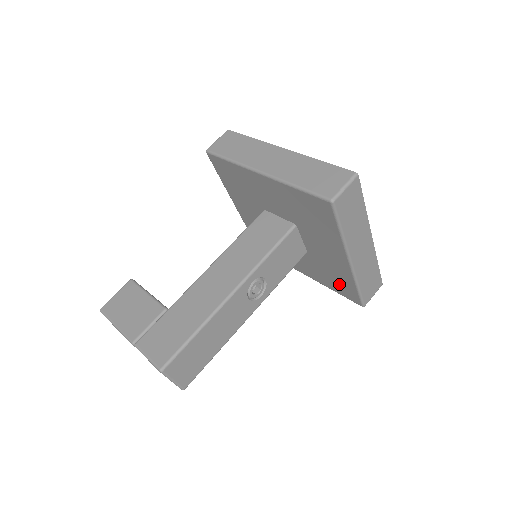
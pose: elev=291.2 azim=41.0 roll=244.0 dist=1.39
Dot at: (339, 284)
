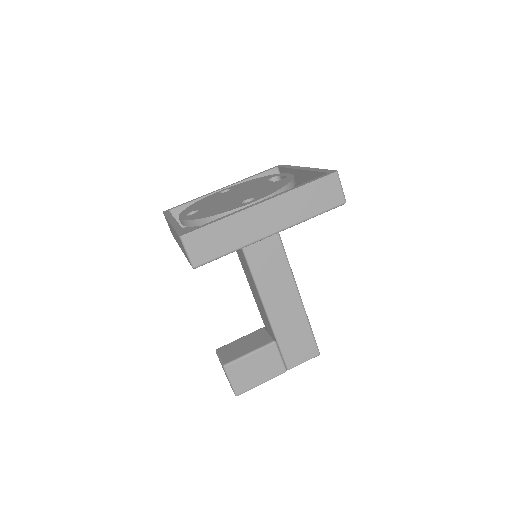
Dot at: occluded
